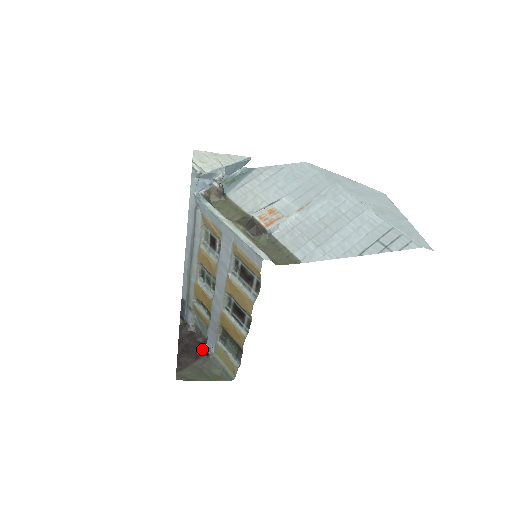
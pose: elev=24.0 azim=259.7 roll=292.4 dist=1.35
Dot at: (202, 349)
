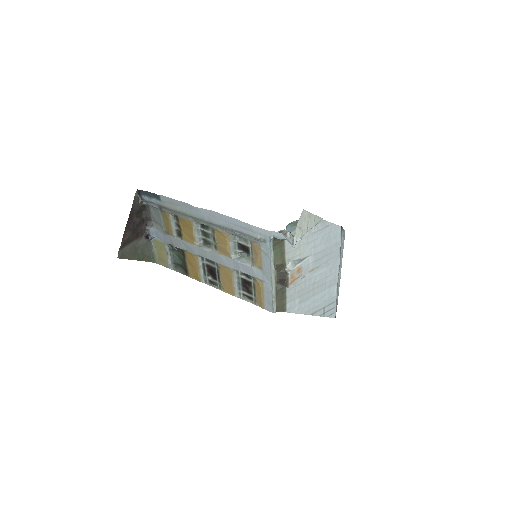
Dot at: (144, 229)
